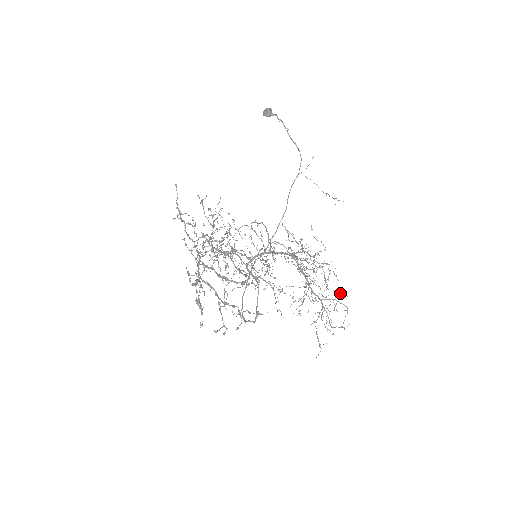
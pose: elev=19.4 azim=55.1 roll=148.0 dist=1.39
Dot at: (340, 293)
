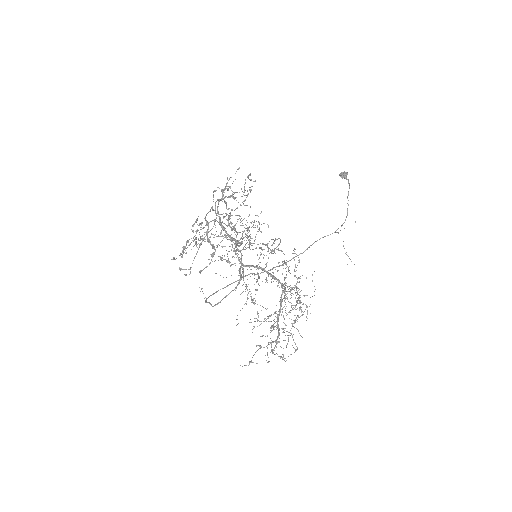
Dot at: occluded
